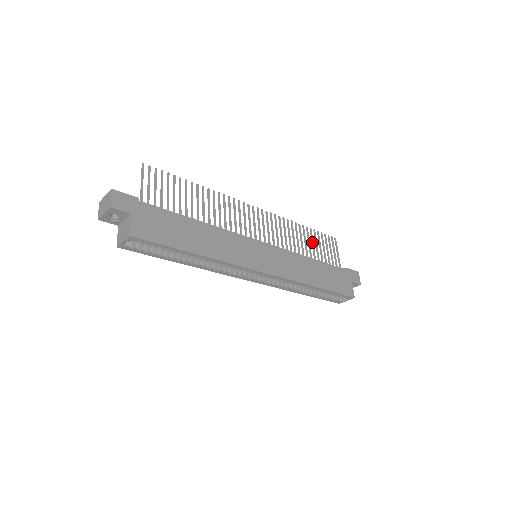
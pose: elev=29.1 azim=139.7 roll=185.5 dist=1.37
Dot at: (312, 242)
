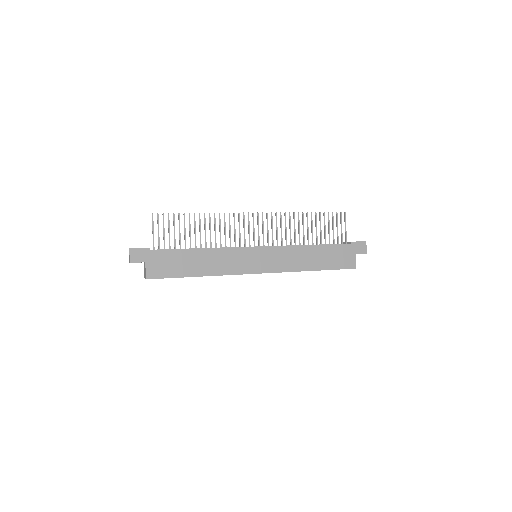
Dot at: (315, 226)
